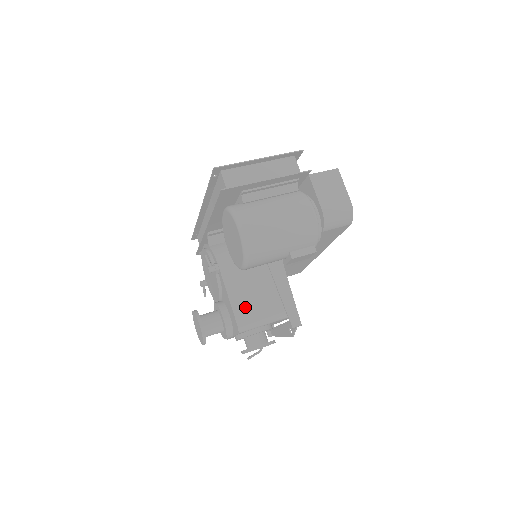
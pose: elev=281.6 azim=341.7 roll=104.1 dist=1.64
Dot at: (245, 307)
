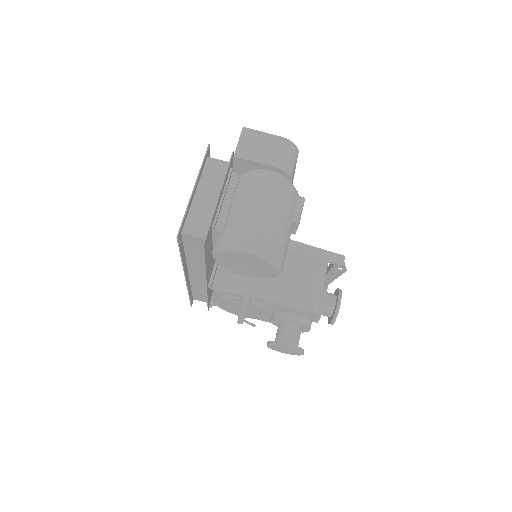
Dot at: (299, 295)
